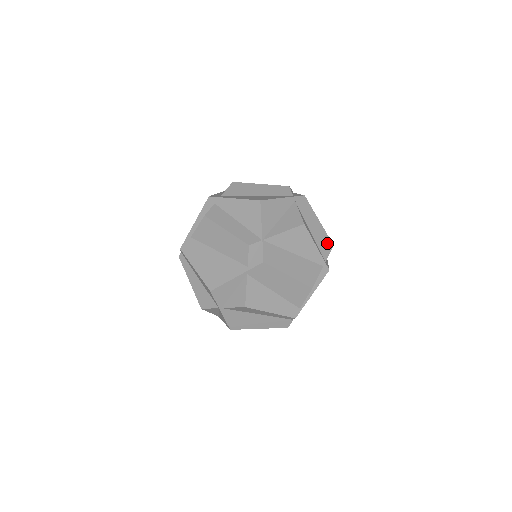
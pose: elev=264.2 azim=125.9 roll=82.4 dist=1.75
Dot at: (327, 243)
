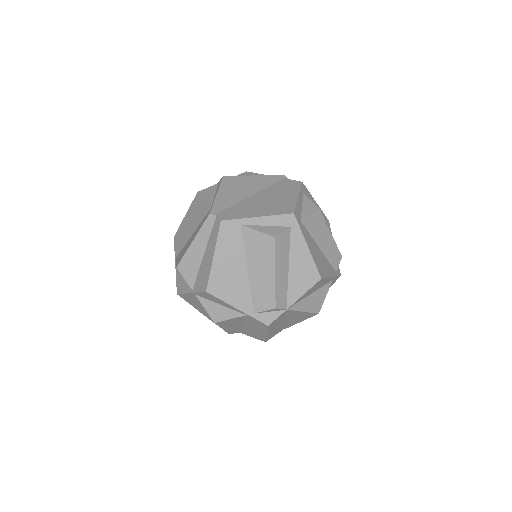
Dot at: occluded
